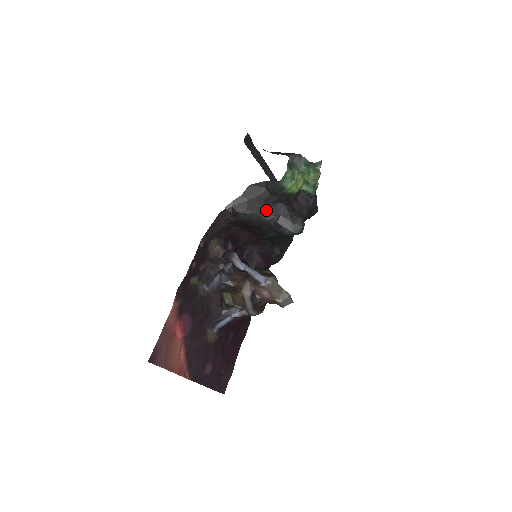
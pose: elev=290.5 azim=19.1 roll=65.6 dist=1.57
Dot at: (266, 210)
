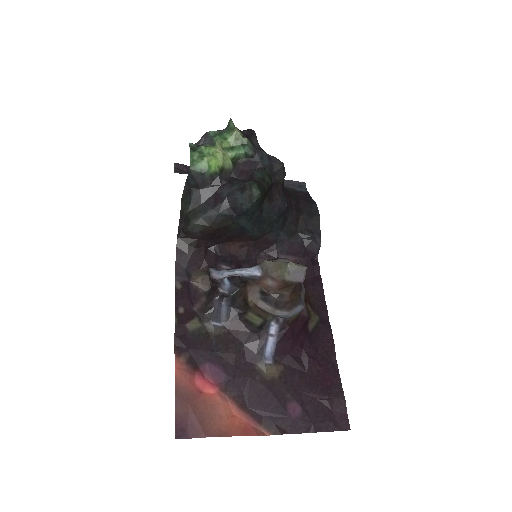
Dot at: (210, 206)
